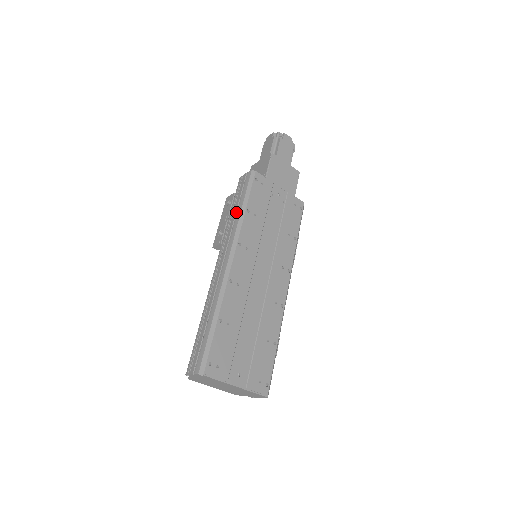
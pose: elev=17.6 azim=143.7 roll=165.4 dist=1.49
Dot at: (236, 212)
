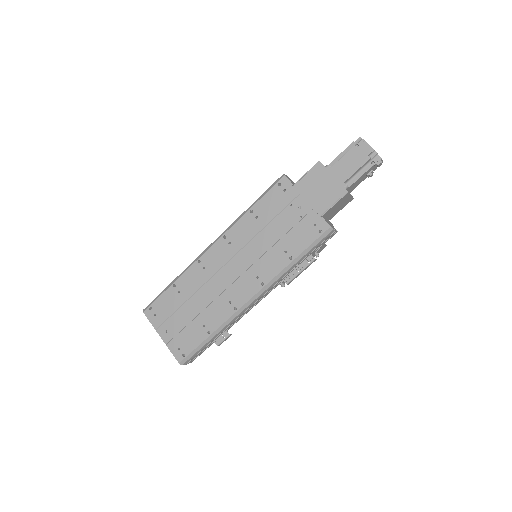
Dot at: occluded
